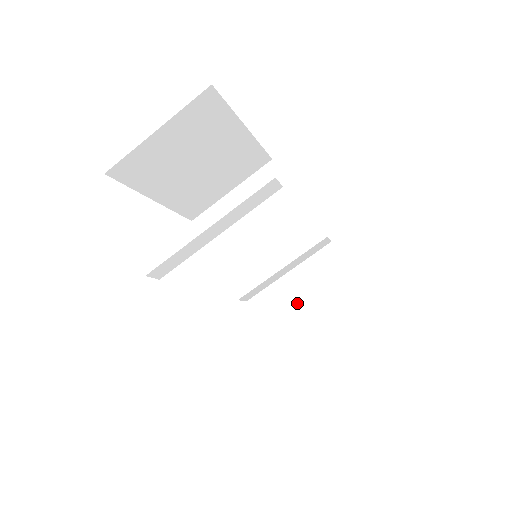
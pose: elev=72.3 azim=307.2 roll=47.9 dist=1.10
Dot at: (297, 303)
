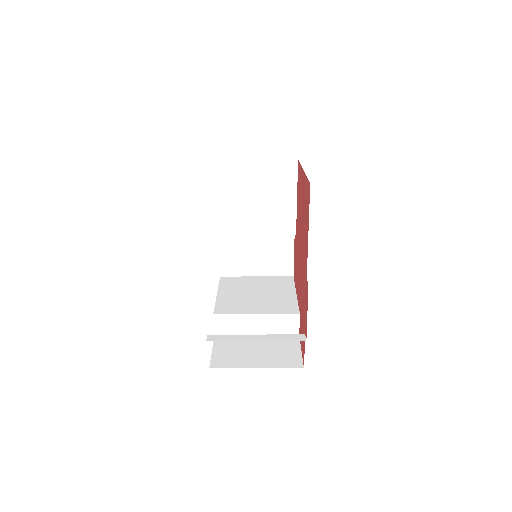
Dot at: (250, 251)
